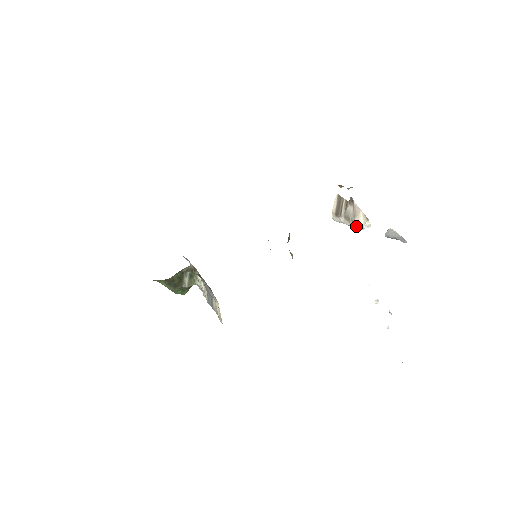
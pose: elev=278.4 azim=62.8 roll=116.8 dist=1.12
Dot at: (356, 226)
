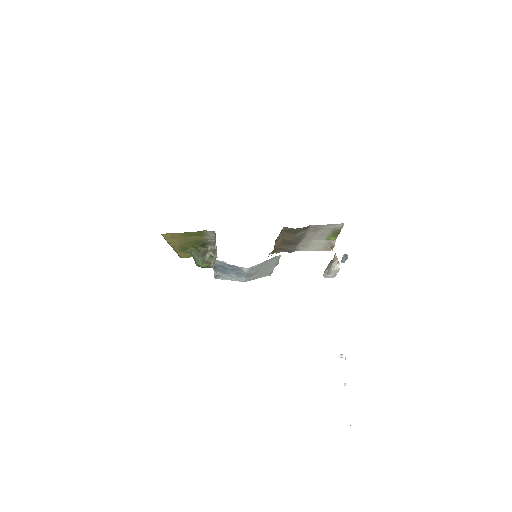
Dot at: (331, 268)
